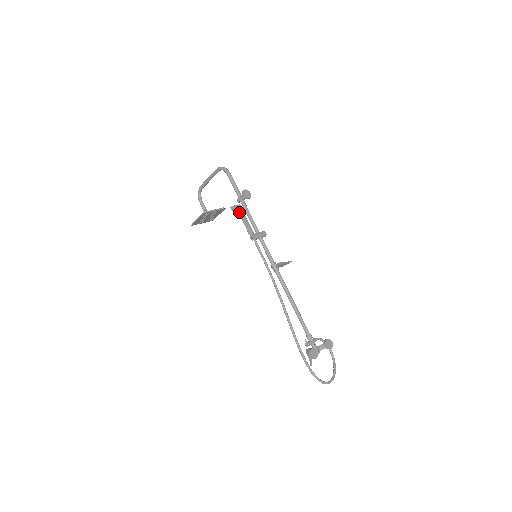
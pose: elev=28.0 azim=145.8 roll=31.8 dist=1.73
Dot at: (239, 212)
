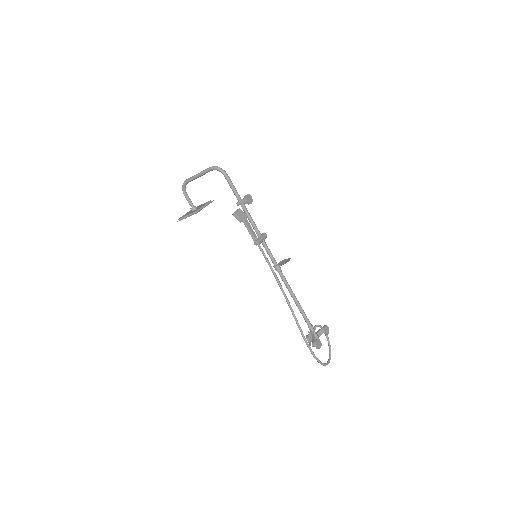
Dot at: (242, 219)
